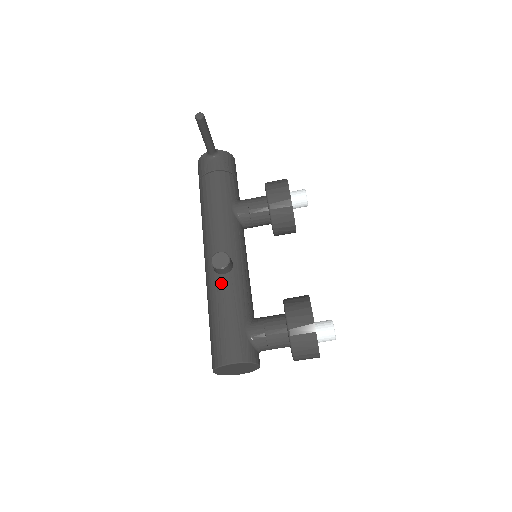
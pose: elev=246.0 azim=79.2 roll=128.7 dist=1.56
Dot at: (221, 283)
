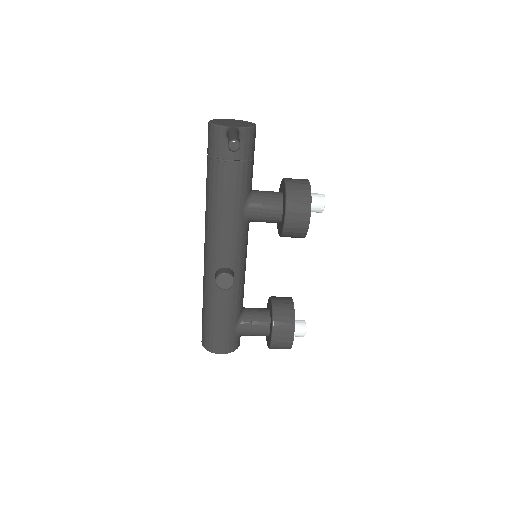
Dot at: (221, 292)
